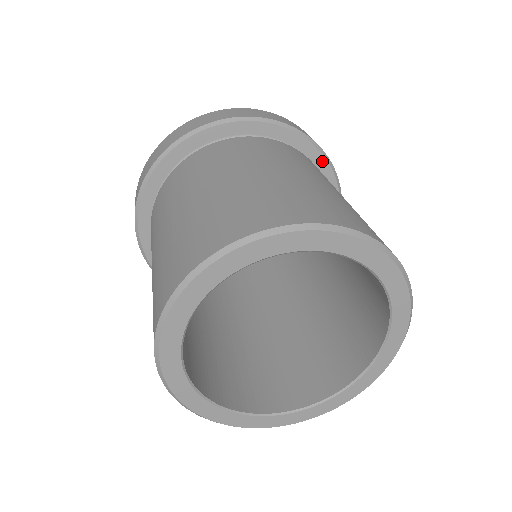
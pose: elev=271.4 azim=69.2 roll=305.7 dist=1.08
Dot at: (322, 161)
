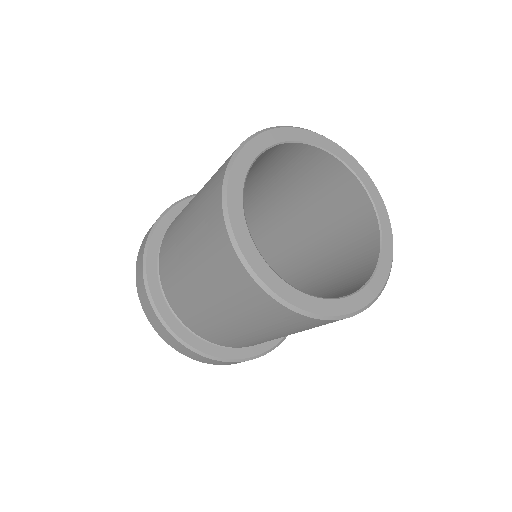
Dot at: occluded
